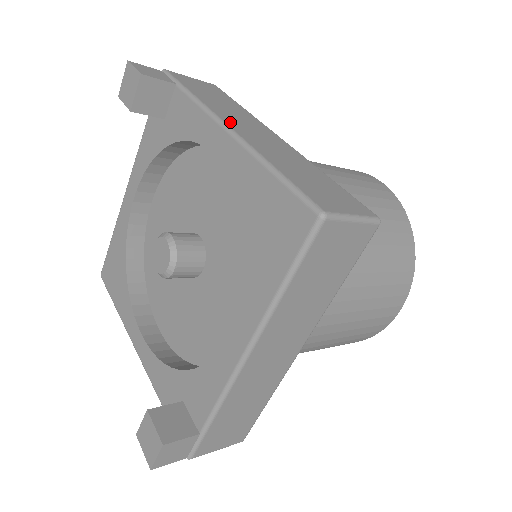
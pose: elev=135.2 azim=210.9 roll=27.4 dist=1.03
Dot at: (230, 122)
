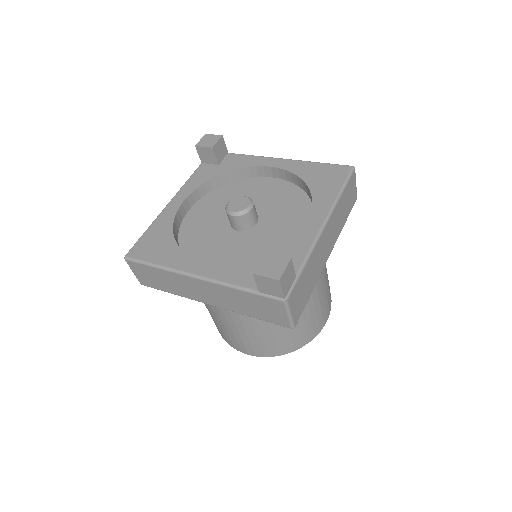
Dot at: occluded
